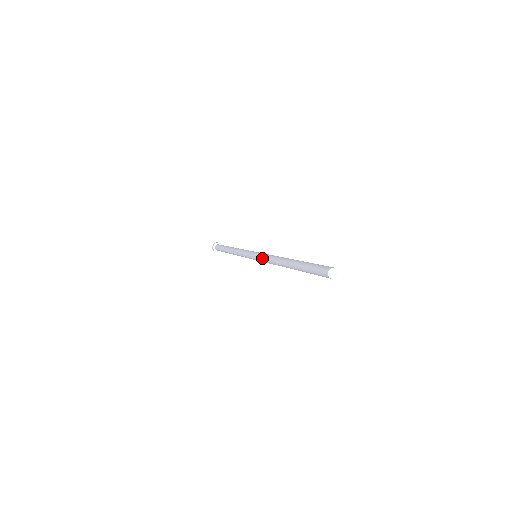
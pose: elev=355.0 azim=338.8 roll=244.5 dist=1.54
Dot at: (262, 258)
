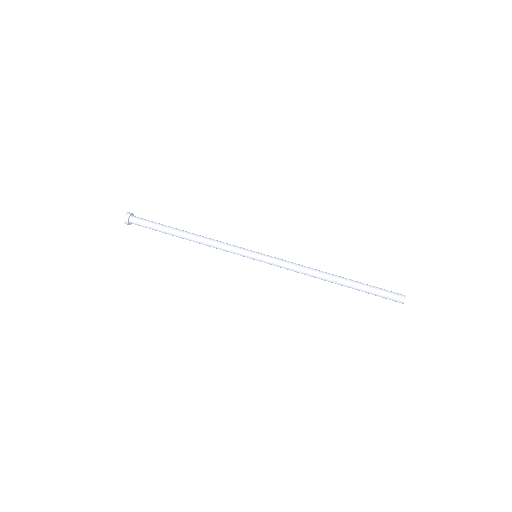
Dot at: (282, 265)
